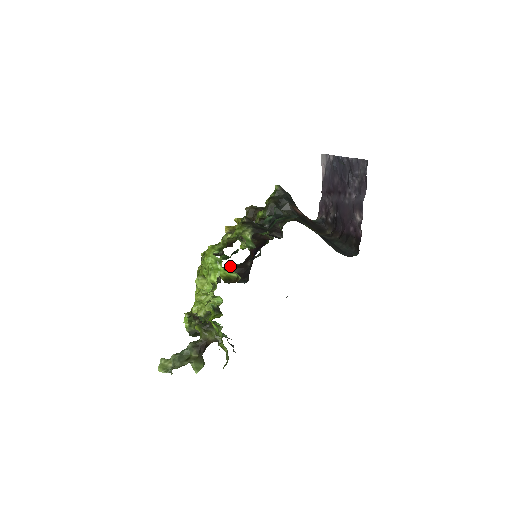
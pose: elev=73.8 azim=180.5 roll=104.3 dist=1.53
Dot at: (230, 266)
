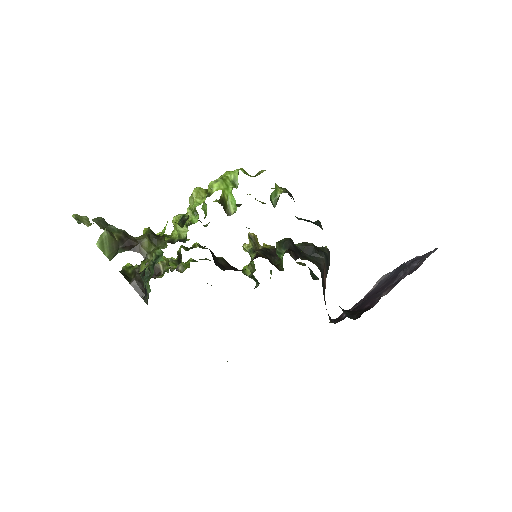
Dot at: (222, 257)
